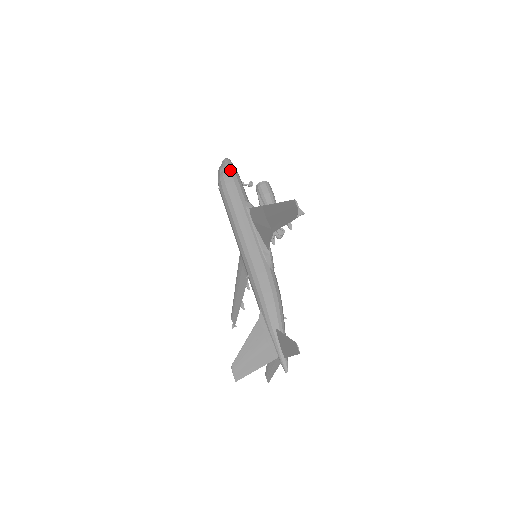
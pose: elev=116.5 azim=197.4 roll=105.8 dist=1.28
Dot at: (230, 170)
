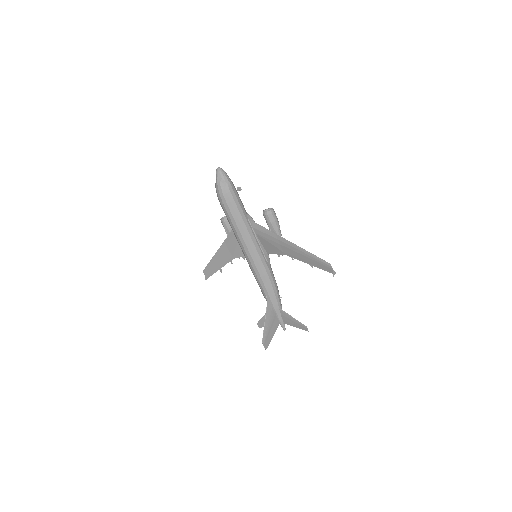
Dot at: (231, 187)
